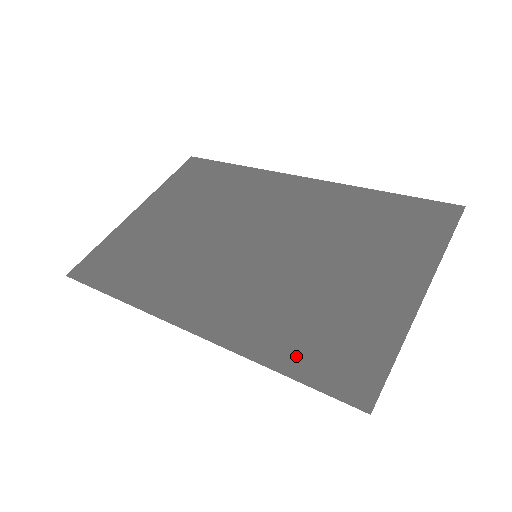
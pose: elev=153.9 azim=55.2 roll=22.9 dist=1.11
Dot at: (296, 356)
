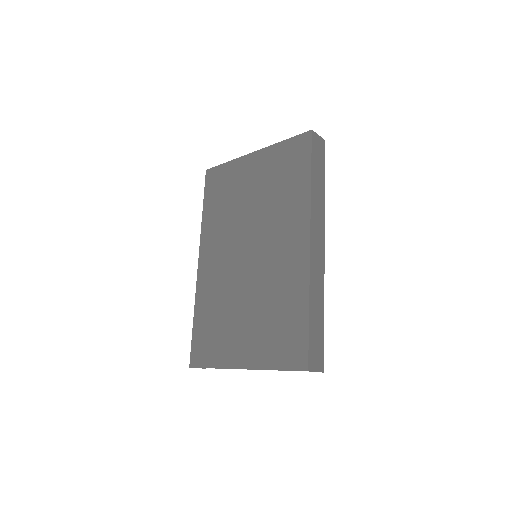
Dot at: (200, 324)
